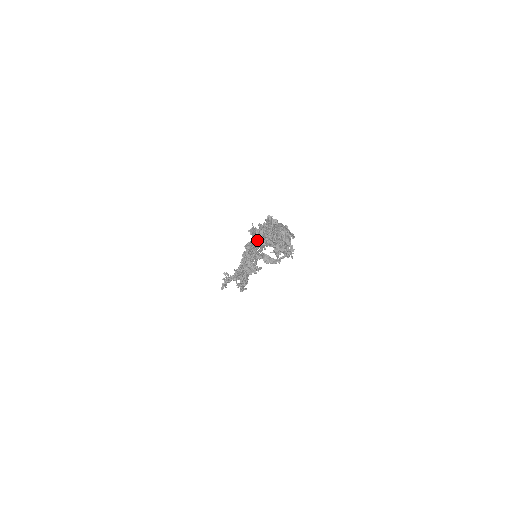
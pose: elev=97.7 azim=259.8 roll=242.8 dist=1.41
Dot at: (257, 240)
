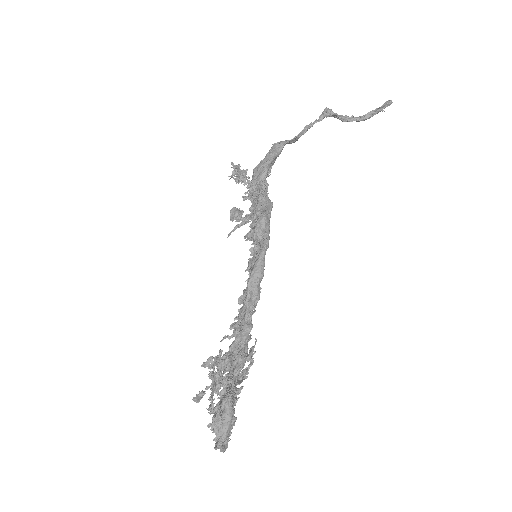
Dot at: (211, 377)
